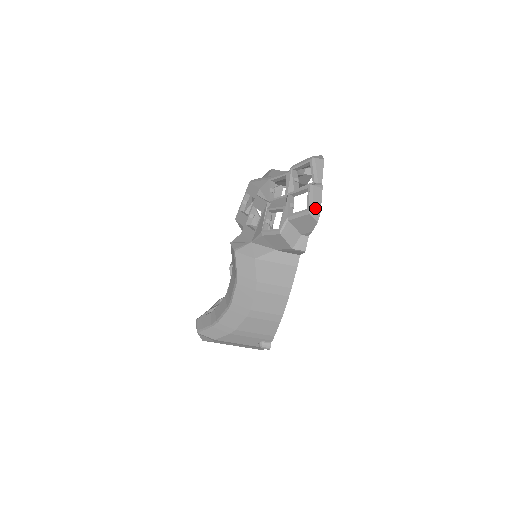
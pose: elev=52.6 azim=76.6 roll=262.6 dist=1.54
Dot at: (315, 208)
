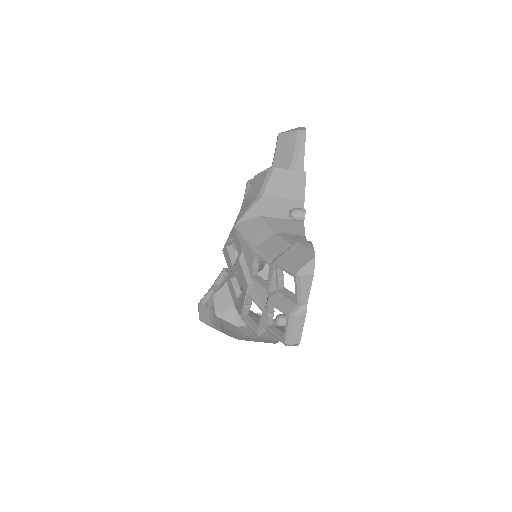
Dot at: (293, 341)
